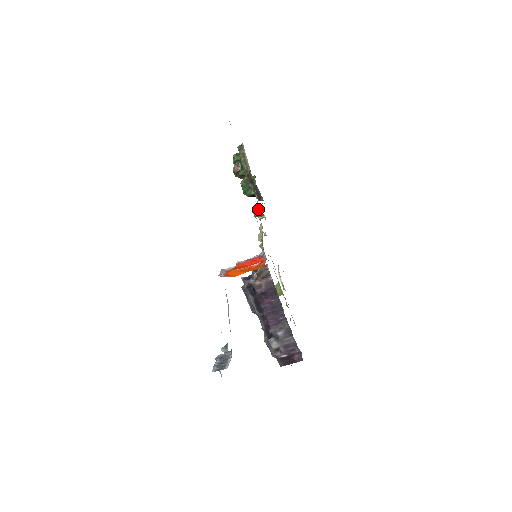
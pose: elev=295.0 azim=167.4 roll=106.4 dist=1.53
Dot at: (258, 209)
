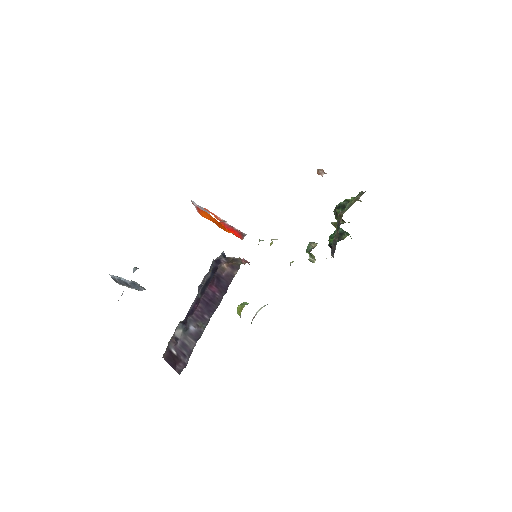
Dot at: occluded
